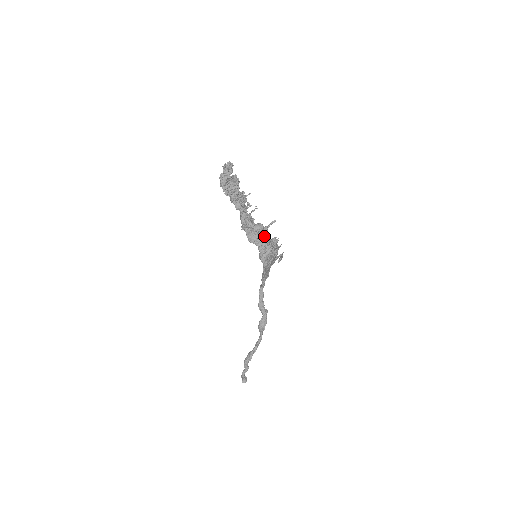
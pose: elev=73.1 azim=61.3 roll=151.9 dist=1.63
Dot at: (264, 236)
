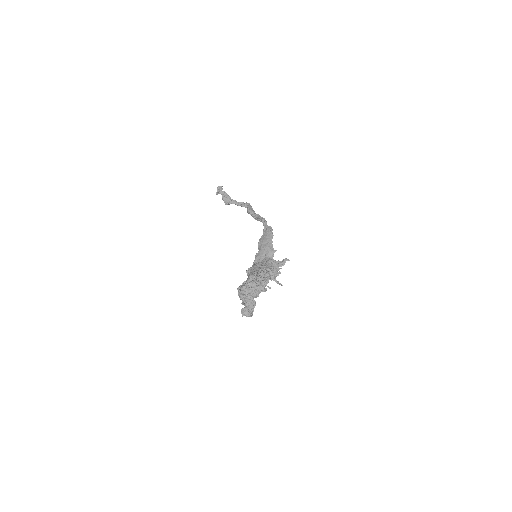
Dot at: occluded
